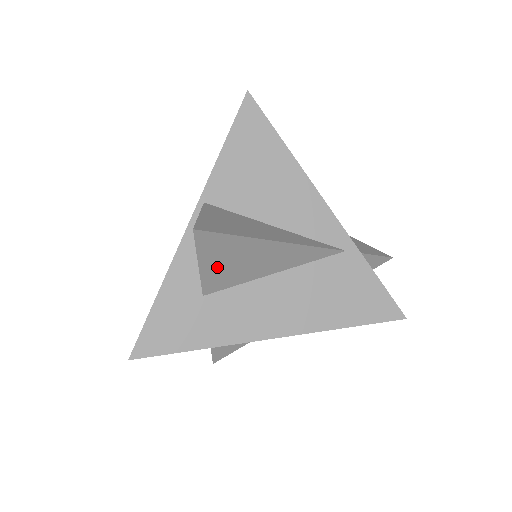
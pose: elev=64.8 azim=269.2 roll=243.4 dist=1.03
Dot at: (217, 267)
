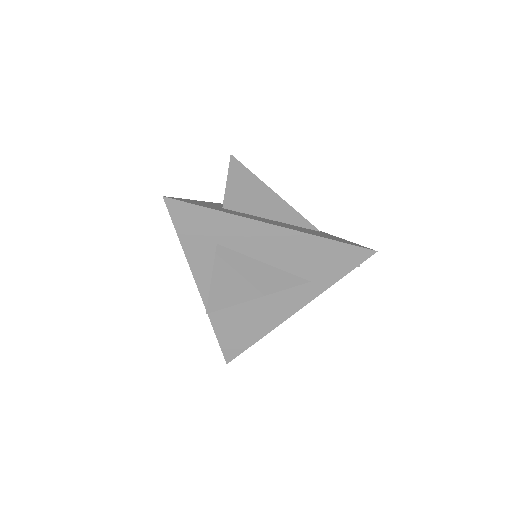
Dot at: (237, 189)
